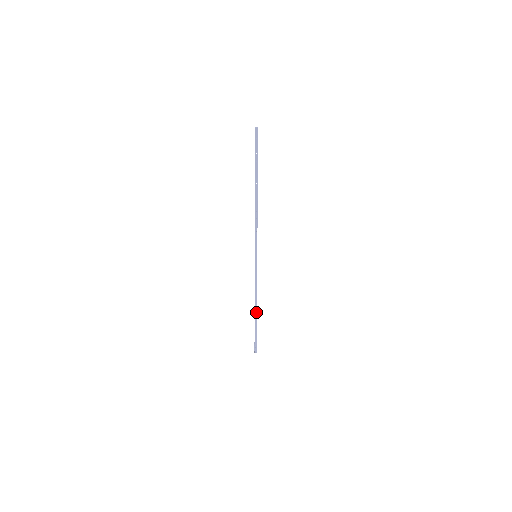
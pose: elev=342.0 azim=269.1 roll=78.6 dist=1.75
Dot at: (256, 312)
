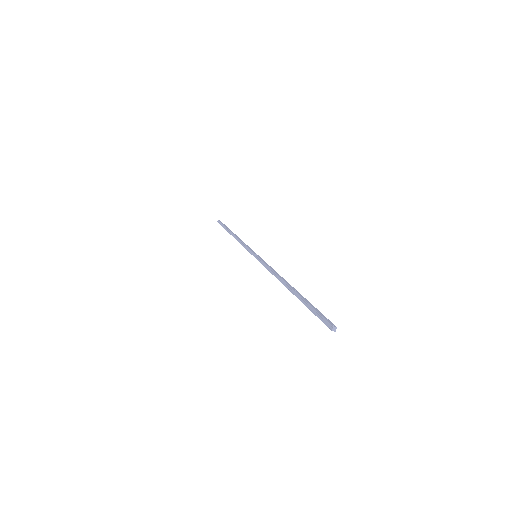
Dot at: (291, 286)
